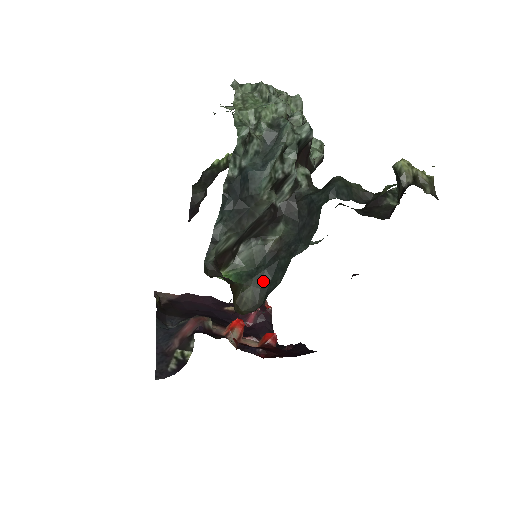
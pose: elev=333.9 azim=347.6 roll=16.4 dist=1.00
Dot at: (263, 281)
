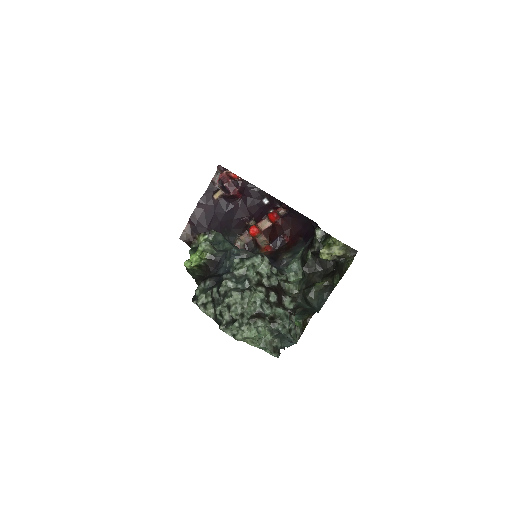
Dot at: (308, 313)
